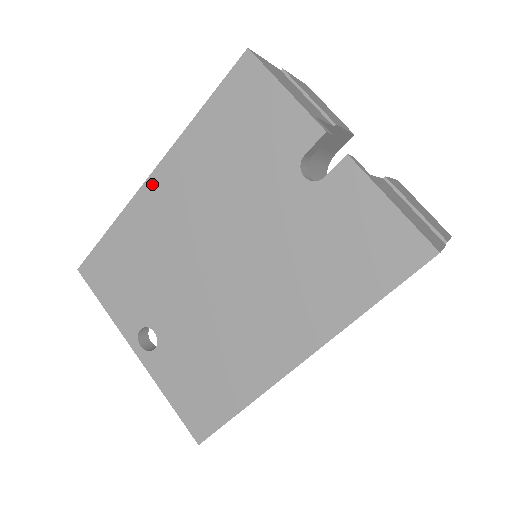
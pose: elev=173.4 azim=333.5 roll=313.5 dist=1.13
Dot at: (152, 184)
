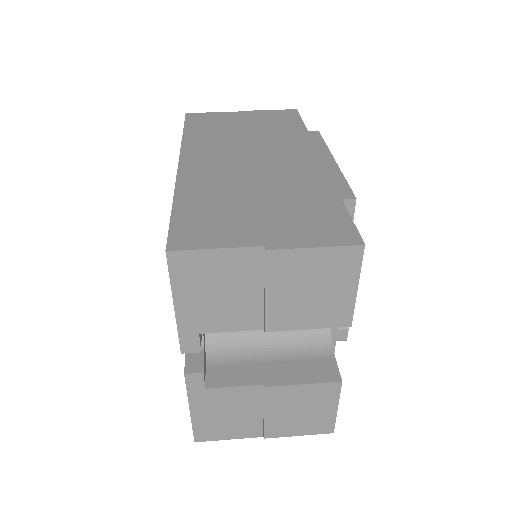
Dot at: occluded
